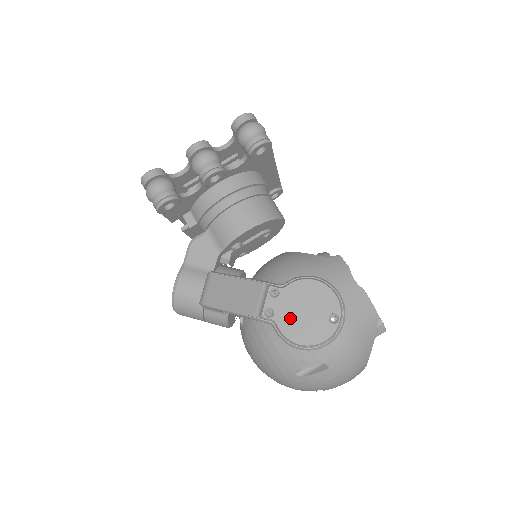
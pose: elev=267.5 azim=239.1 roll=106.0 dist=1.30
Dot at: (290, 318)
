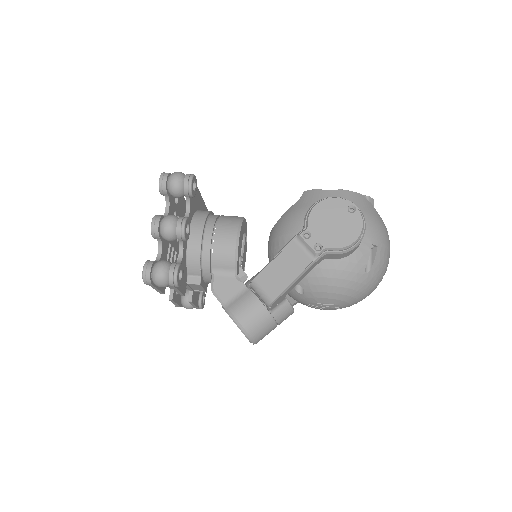
Dot at: (332, 236)
